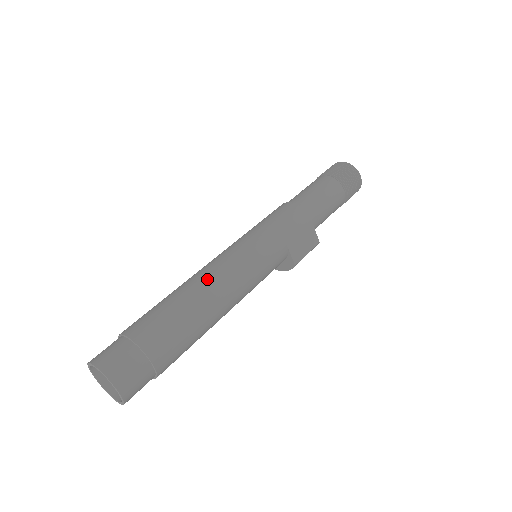
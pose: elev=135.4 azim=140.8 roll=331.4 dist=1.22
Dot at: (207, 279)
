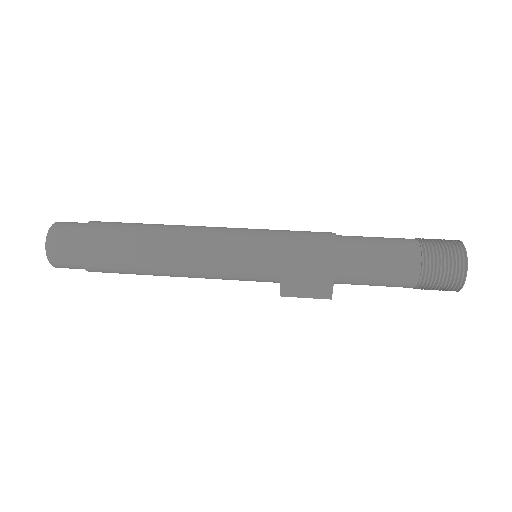
Dot at: (174, 240)
